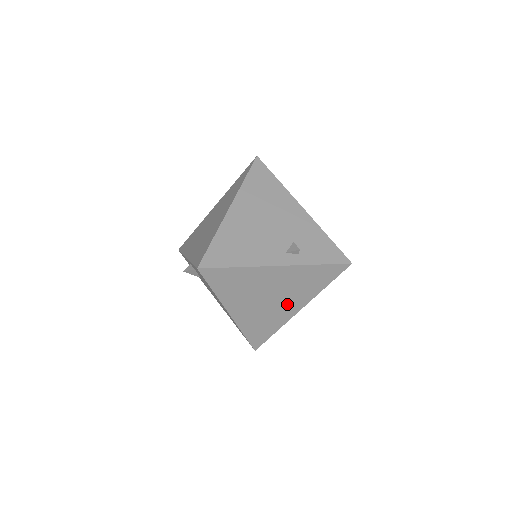
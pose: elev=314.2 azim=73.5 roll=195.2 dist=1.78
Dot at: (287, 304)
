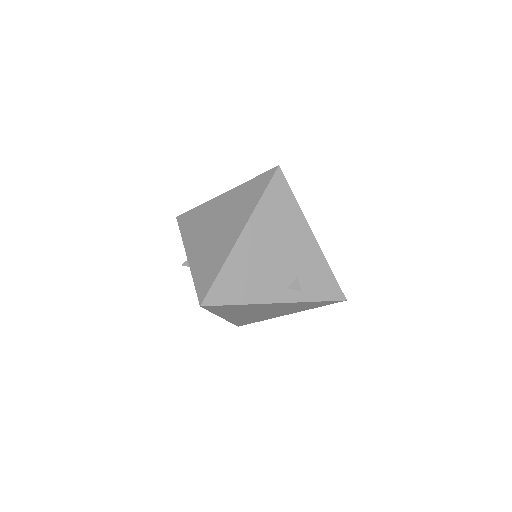
Dot at: (277, 313)
